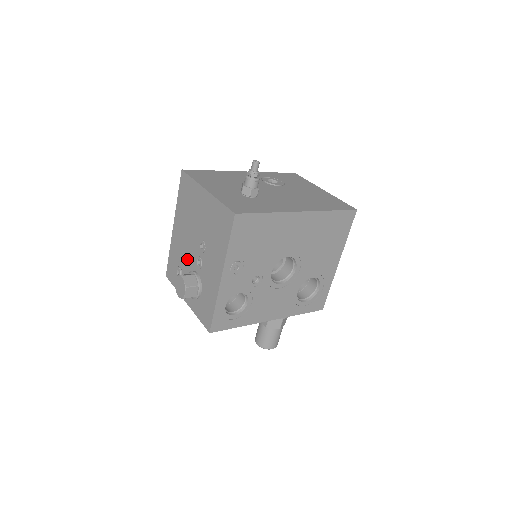
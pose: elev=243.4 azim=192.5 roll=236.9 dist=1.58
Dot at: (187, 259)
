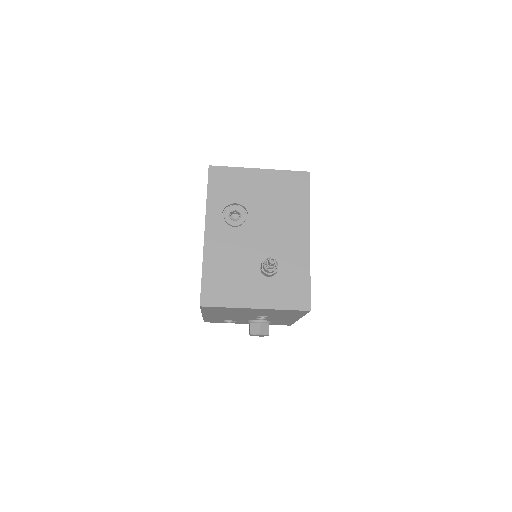
Dot at: (240, 319)
